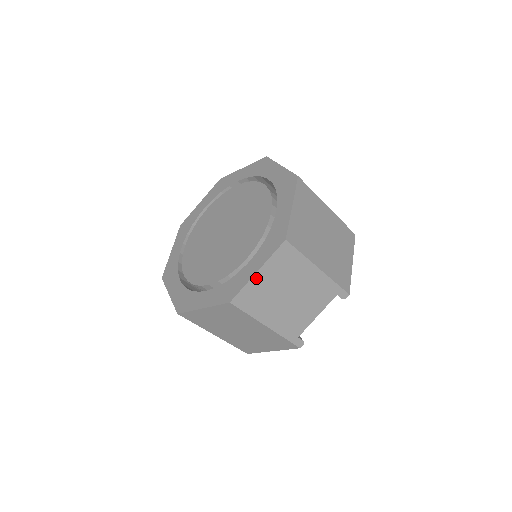
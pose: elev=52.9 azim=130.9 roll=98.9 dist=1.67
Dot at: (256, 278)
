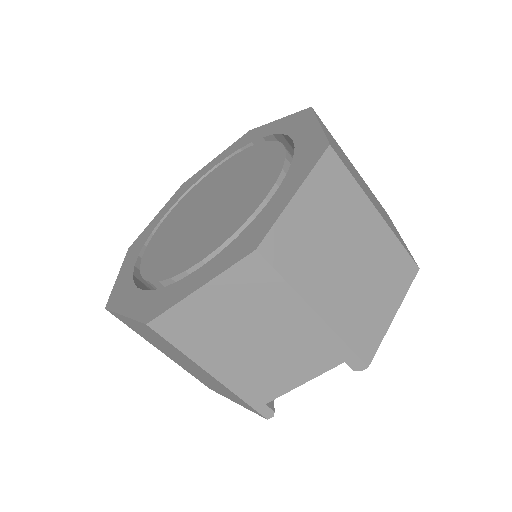
Dot at: (195, 299)
